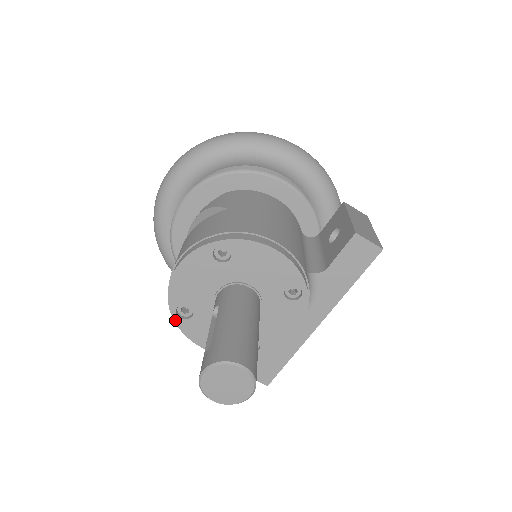
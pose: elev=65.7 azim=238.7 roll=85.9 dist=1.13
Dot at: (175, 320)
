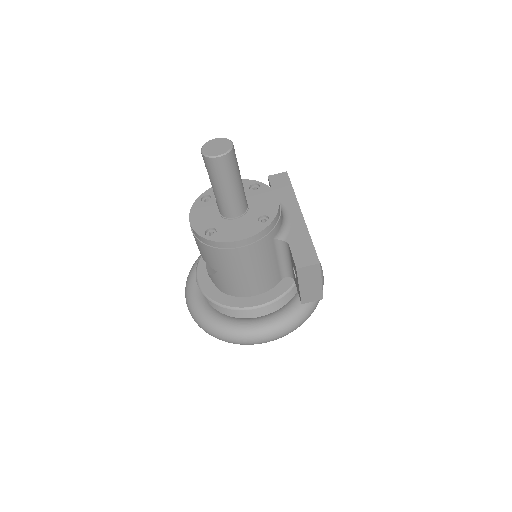
Dot at: (209, 239)
